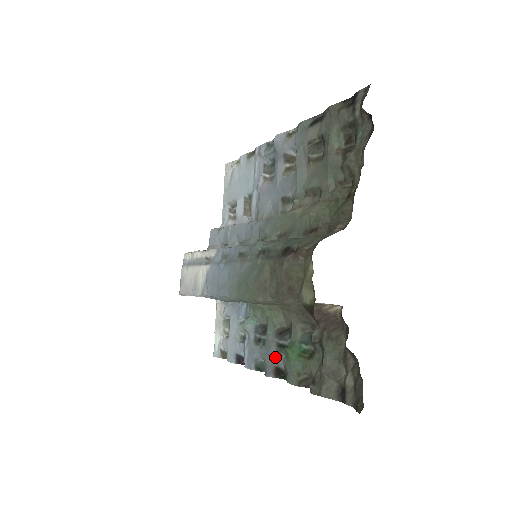
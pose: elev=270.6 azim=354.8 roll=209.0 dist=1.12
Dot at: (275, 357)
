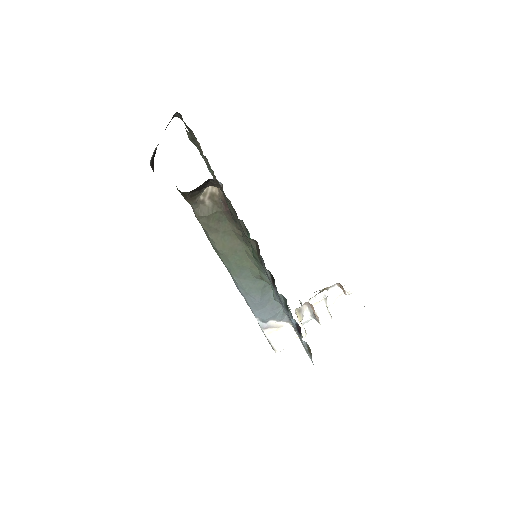
Dot at: (268, 276)
